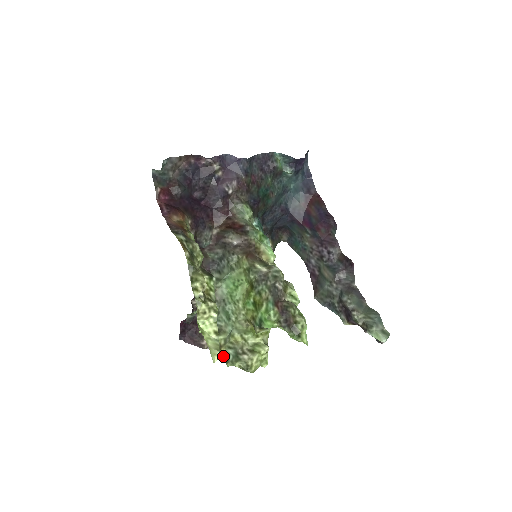
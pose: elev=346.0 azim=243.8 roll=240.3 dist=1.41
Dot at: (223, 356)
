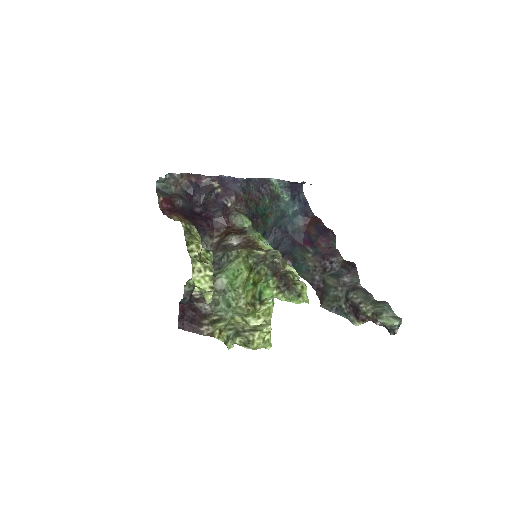
Dot at: (224, 341)
